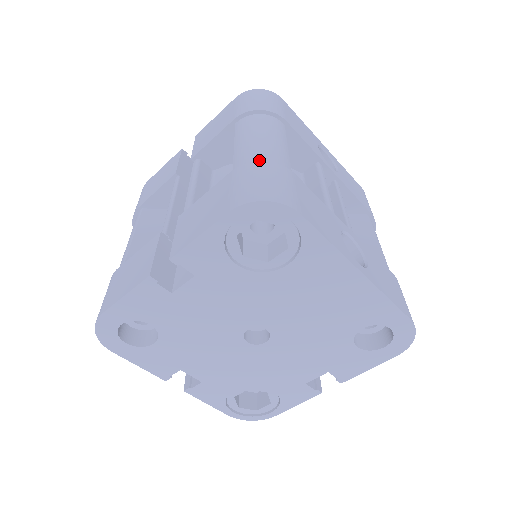
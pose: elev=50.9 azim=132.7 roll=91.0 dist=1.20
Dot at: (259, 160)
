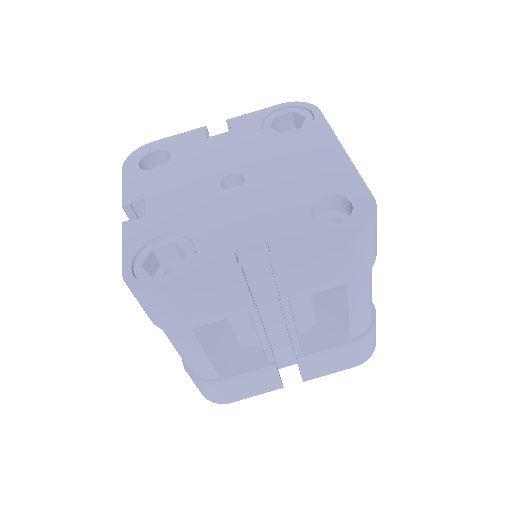
Dot at: occluded
